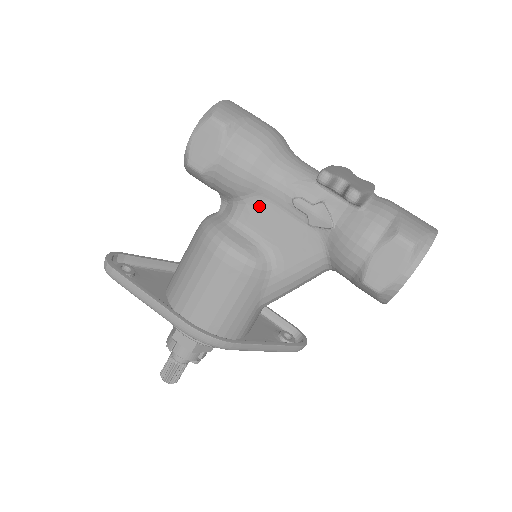
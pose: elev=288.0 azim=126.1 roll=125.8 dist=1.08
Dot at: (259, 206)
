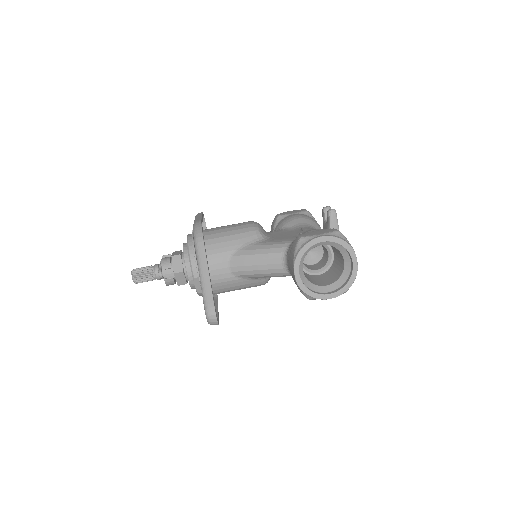
Dot at: (286, 231)
